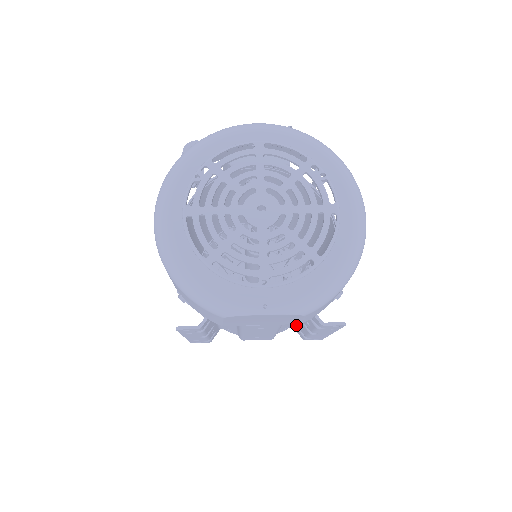
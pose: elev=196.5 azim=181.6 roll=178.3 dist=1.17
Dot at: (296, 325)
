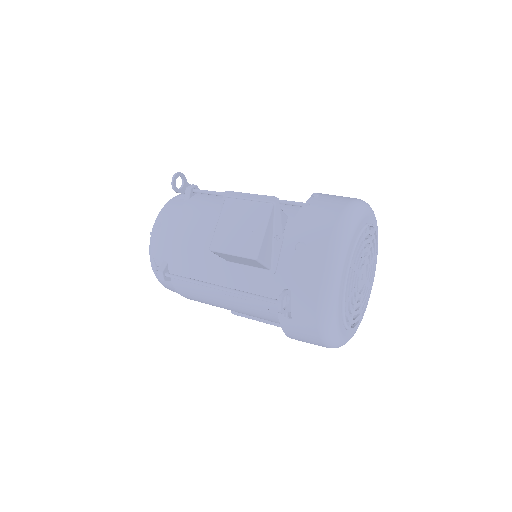
Dot at: occluded
